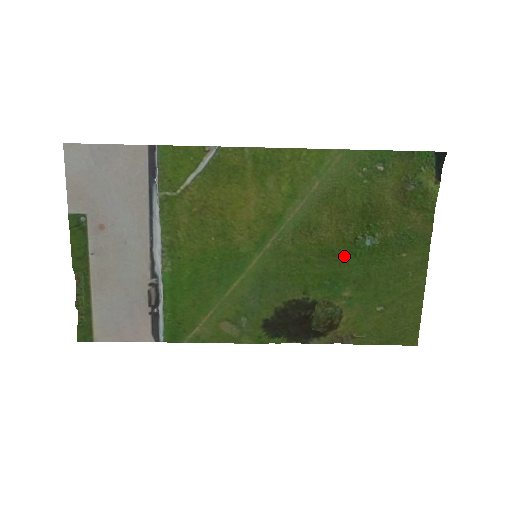
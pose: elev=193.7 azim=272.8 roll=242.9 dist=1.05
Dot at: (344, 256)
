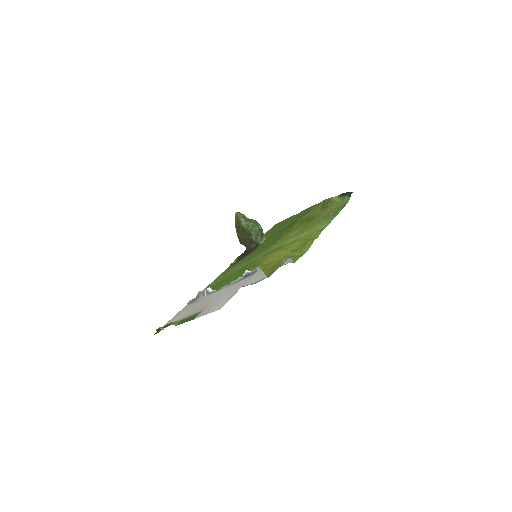
Dot at: (285, 230)
